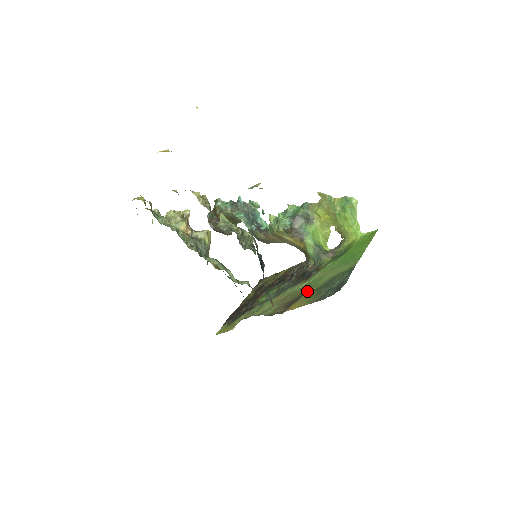
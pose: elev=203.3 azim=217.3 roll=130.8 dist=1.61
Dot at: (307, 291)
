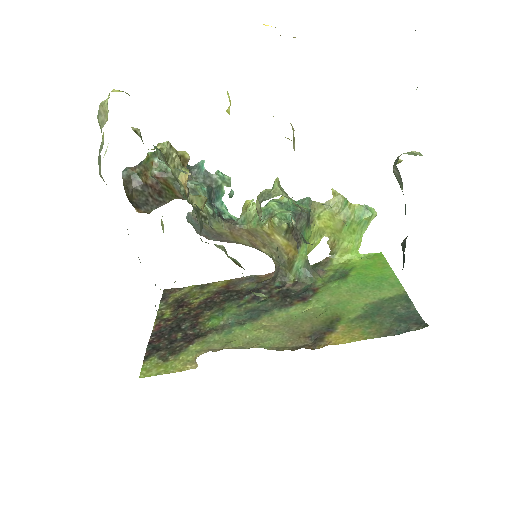
Dot at: (338, 318)
